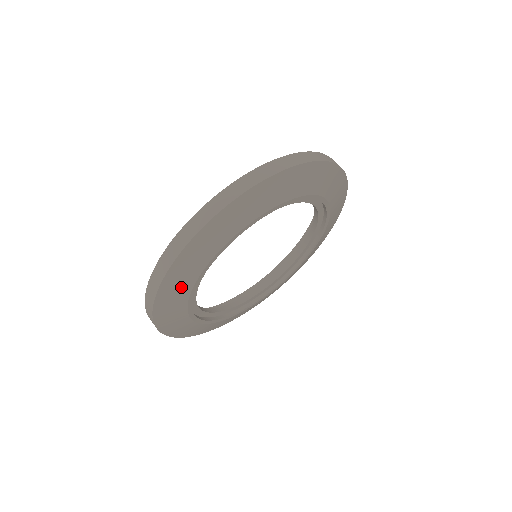
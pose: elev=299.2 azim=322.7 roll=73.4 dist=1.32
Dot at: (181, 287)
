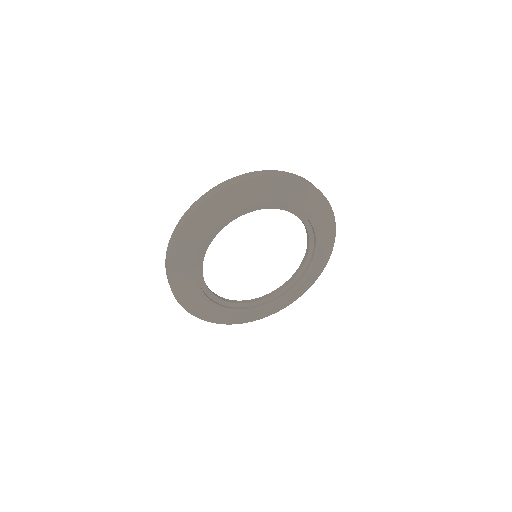
Dot at: (187, 255)
